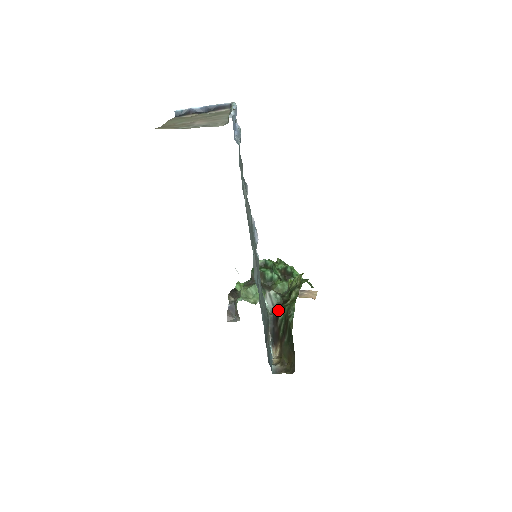
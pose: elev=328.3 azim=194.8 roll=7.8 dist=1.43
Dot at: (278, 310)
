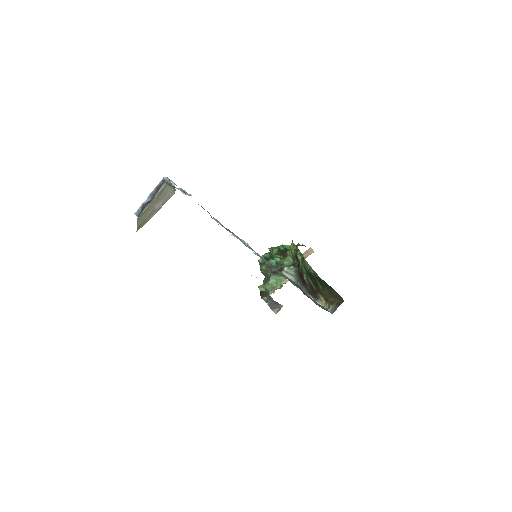
Dot at: (299, 275)
